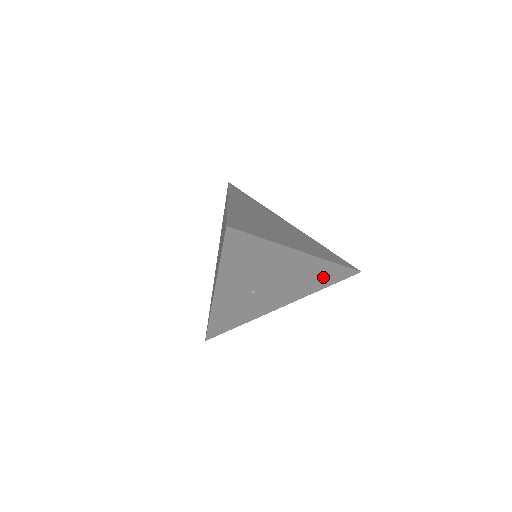
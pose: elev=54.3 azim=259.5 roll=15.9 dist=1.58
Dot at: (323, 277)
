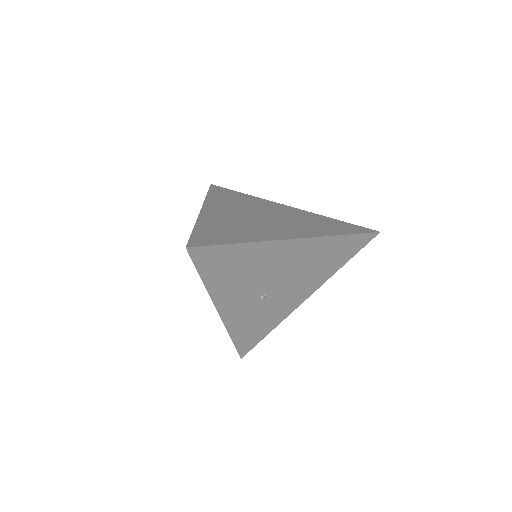
Dot at: (336, 254)
